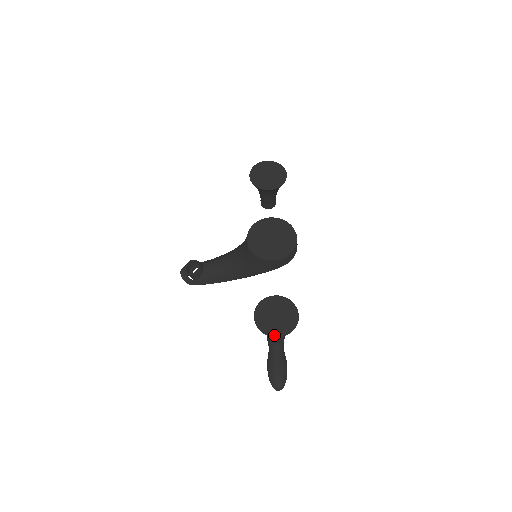
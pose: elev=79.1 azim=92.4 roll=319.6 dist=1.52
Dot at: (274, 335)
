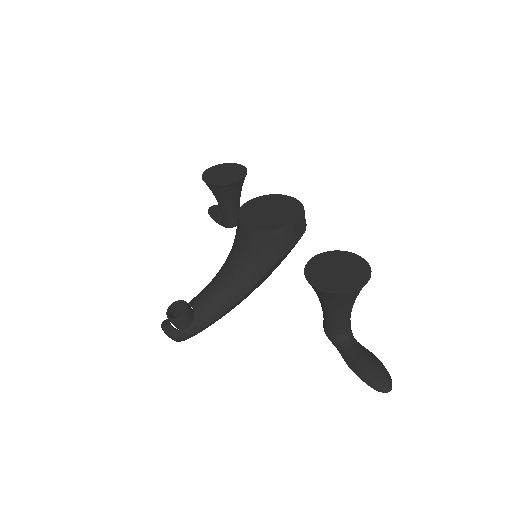
Dot at: (352, 288)
